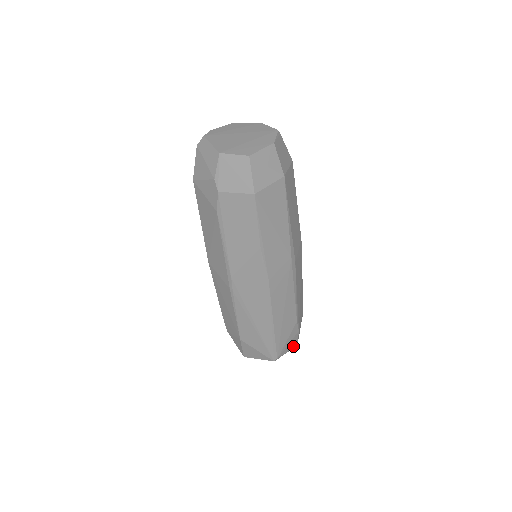
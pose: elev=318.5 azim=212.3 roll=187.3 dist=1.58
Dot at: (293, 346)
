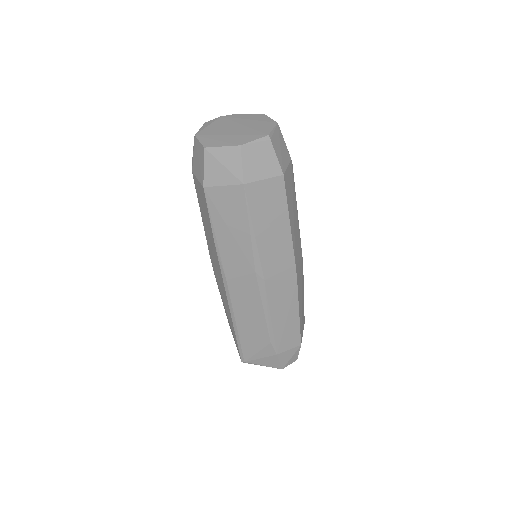
Dot at: (274, 365)
